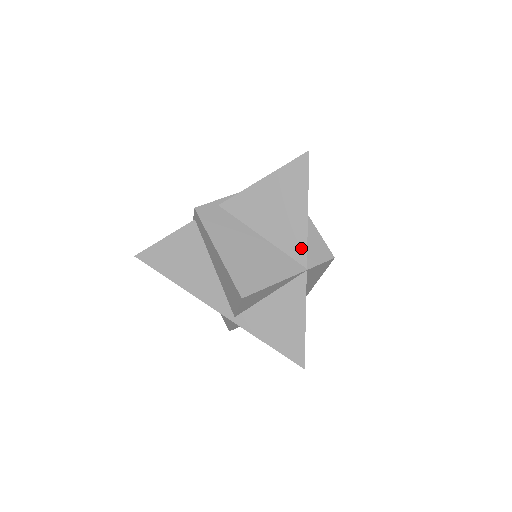
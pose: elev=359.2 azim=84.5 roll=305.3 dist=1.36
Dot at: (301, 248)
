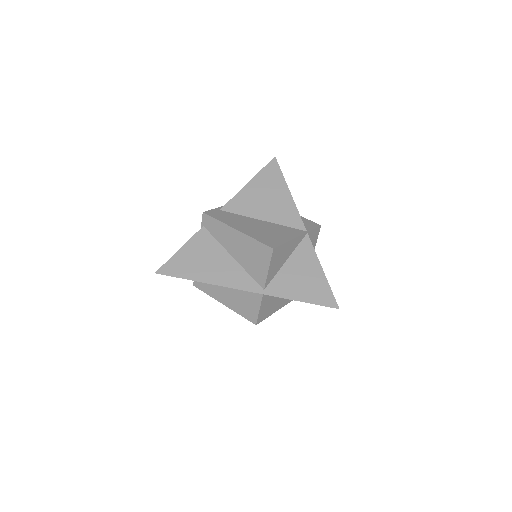
Dot at: (296, 219)
